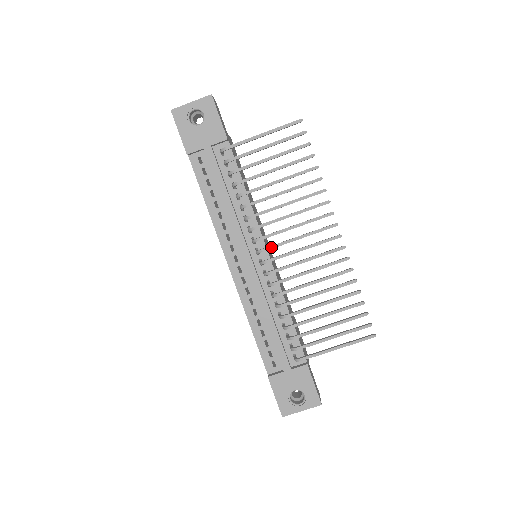
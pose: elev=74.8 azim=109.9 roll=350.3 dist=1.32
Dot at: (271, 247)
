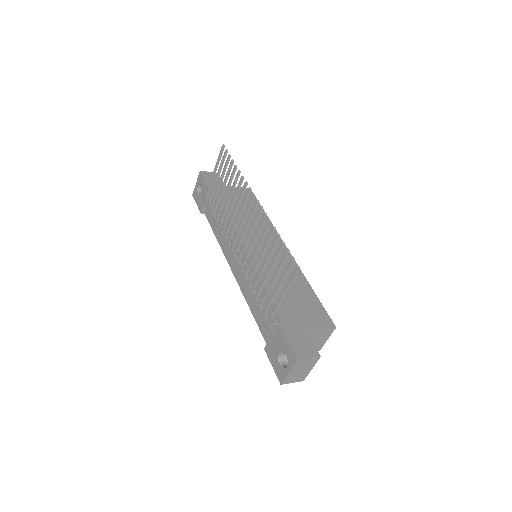
Dot at: (234, 240)
